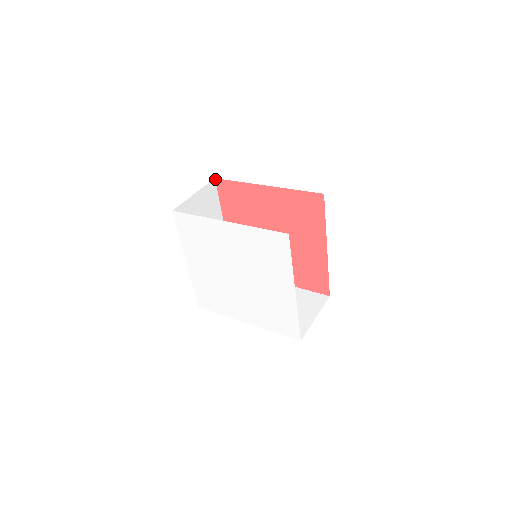
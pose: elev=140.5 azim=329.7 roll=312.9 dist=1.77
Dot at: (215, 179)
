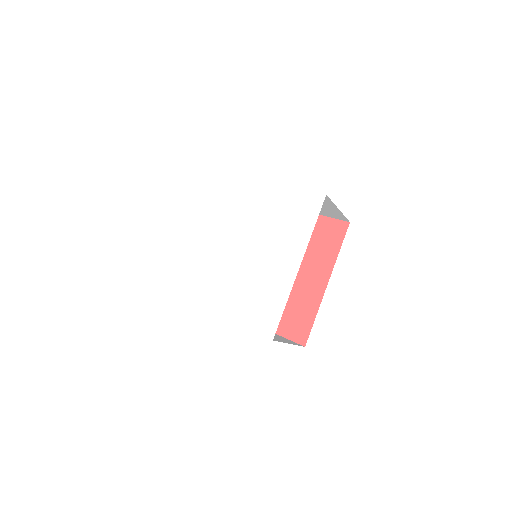
Dot at: occluded
